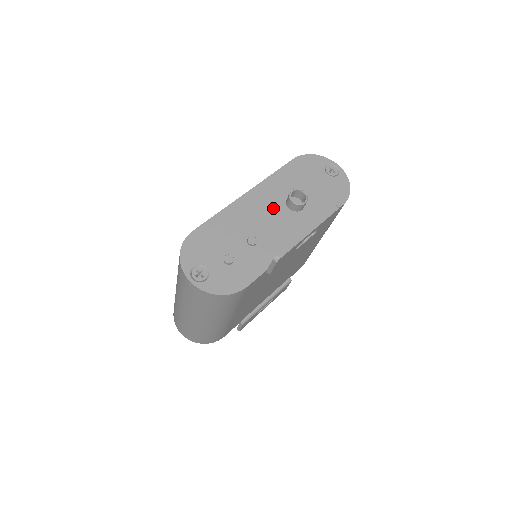
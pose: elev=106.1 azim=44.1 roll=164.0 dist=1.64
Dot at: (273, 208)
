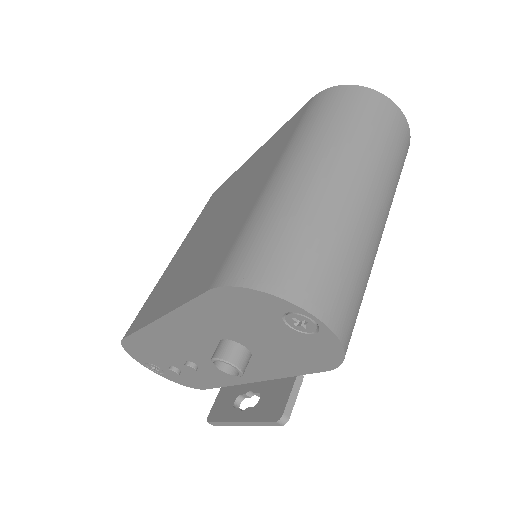
Dot at: (203, 345)
